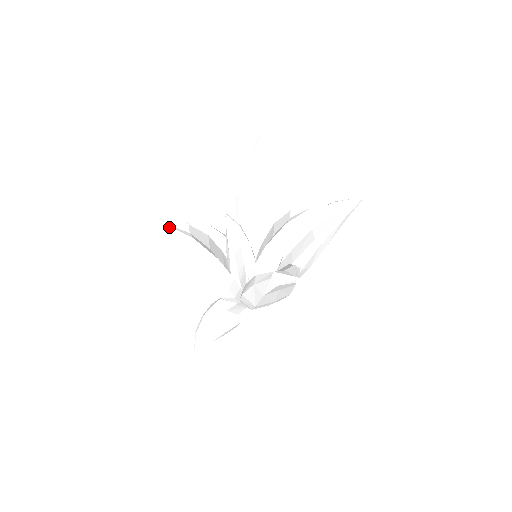
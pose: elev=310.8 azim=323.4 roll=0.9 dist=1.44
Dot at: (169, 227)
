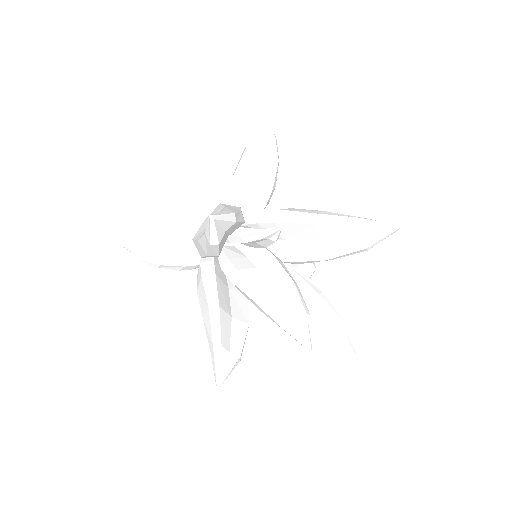
Dot at: (213, 223)
